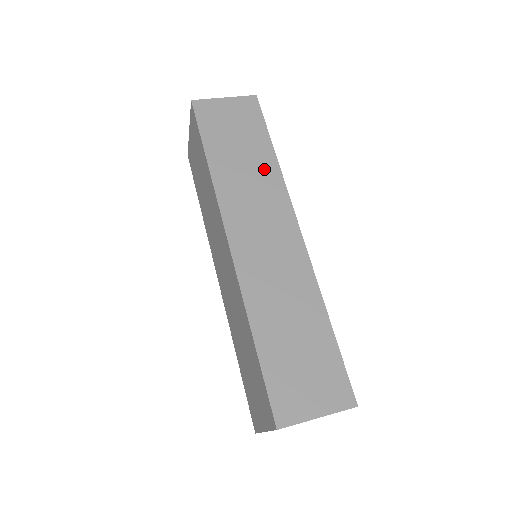
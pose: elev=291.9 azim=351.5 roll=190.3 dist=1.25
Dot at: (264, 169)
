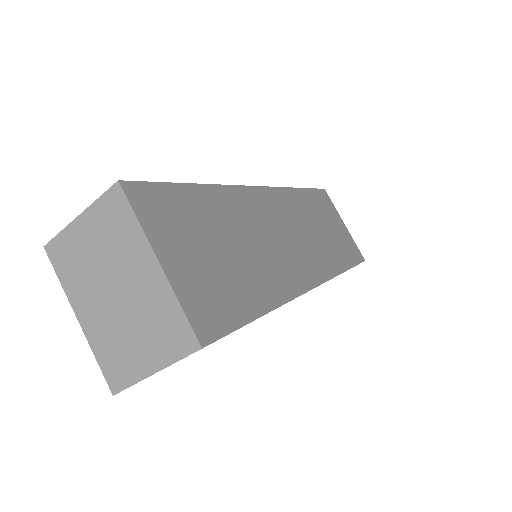
Dot at: occluded
